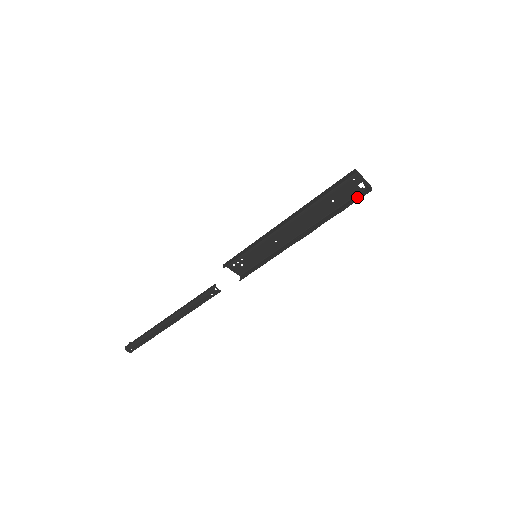
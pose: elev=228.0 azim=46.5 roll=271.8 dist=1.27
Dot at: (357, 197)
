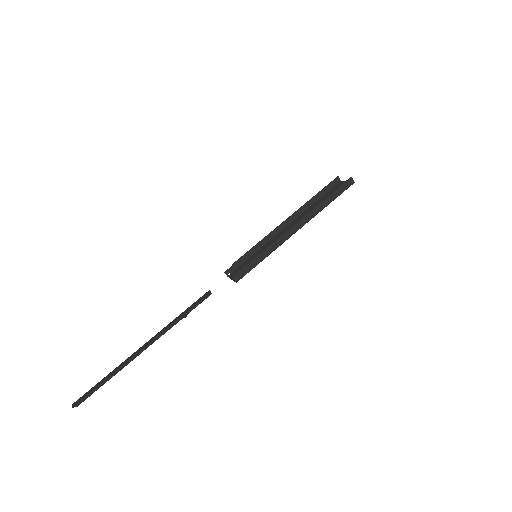
Dot at: (342, 188)
